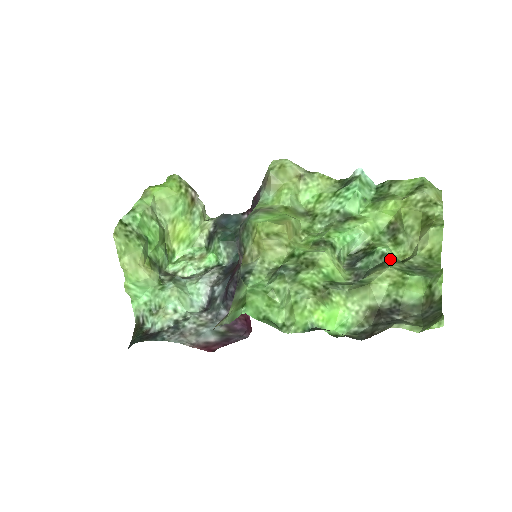
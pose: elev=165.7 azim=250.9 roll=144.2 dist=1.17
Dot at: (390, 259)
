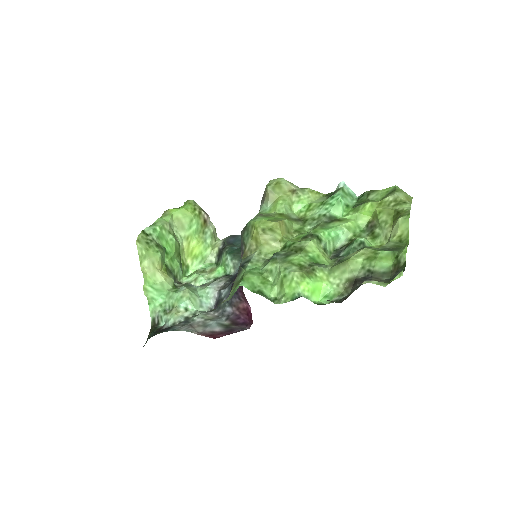
Dot at: occluded
